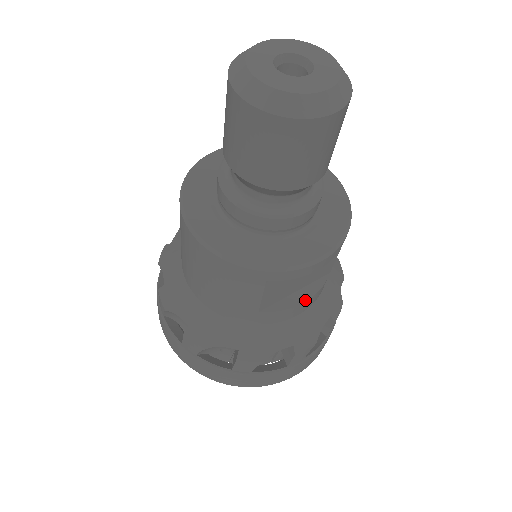
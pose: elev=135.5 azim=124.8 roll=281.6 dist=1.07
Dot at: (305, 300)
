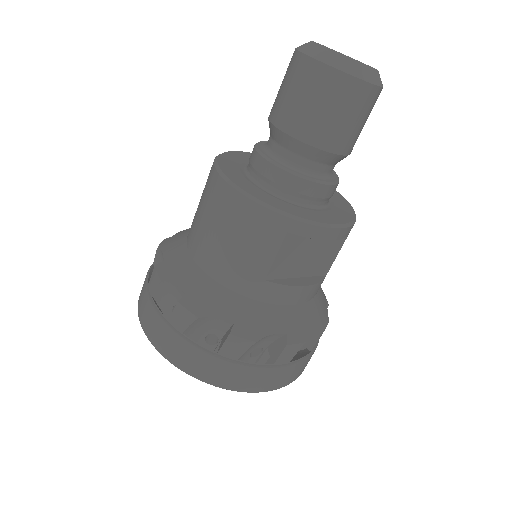
Dot at: (306, 285)
